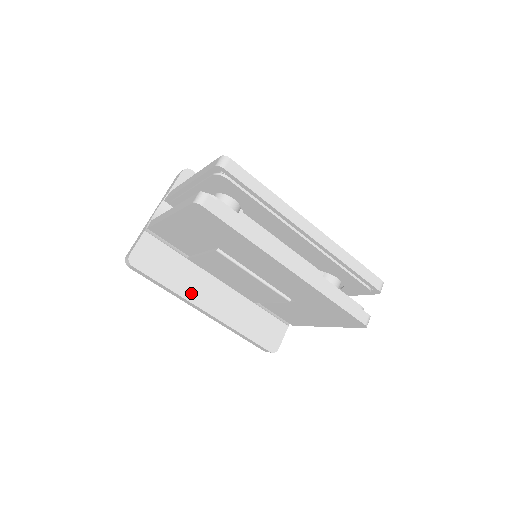
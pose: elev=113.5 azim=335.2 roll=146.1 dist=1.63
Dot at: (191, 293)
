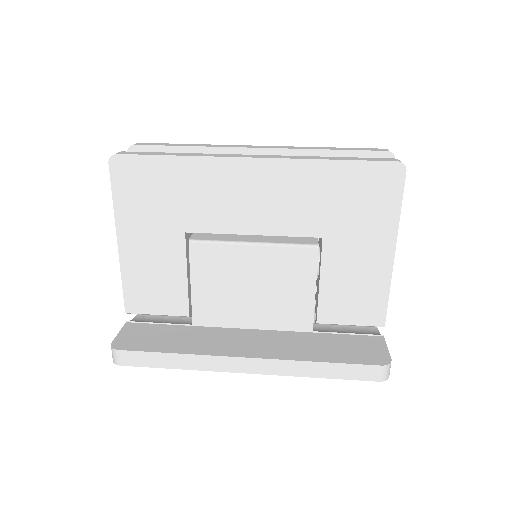
Dot at: (213, 349)
